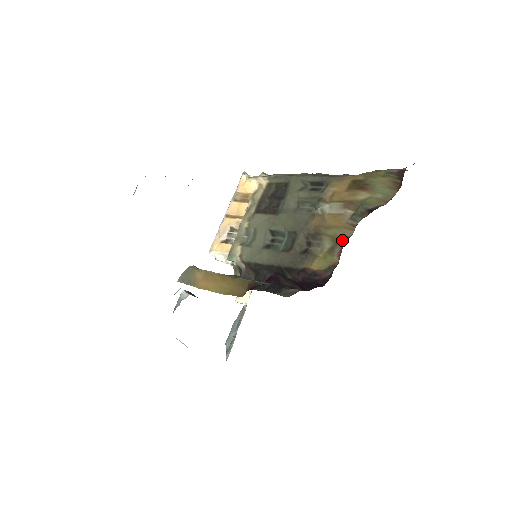
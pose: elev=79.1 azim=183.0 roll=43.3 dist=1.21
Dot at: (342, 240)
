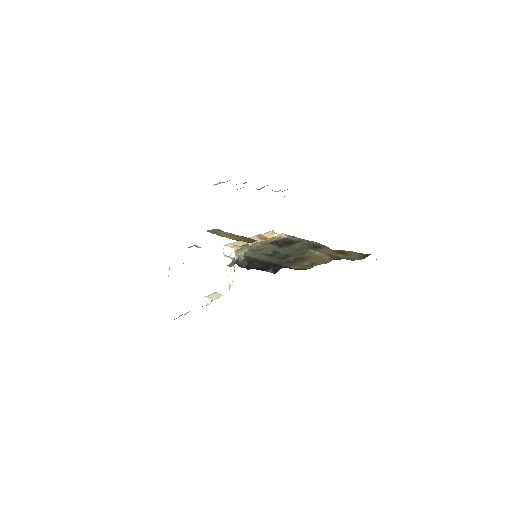
Dot at: (317, 264)
